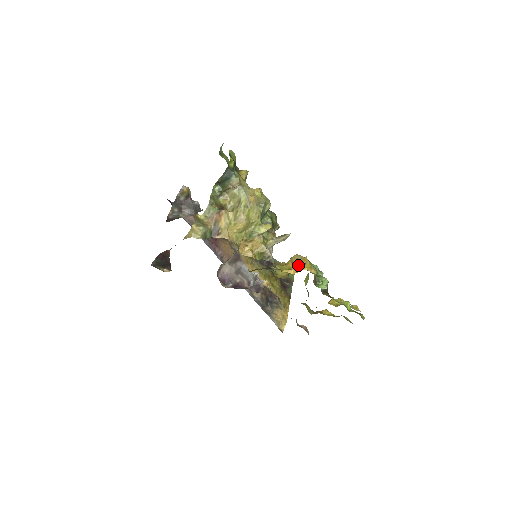
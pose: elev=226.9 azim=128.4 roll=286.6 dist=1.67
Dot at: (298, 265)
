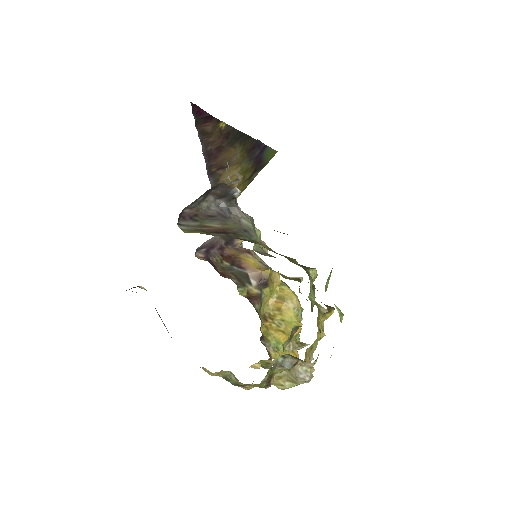
Dot at: occluded
